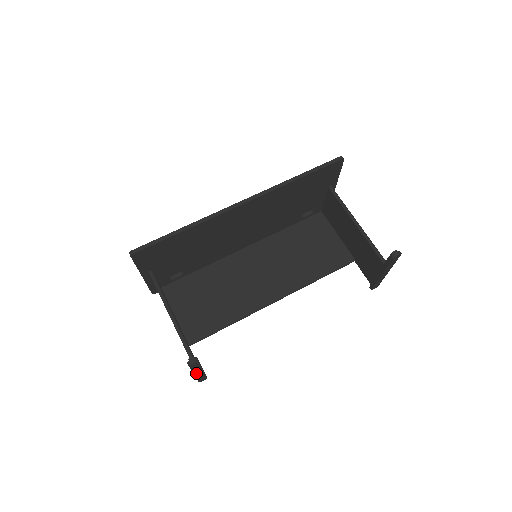
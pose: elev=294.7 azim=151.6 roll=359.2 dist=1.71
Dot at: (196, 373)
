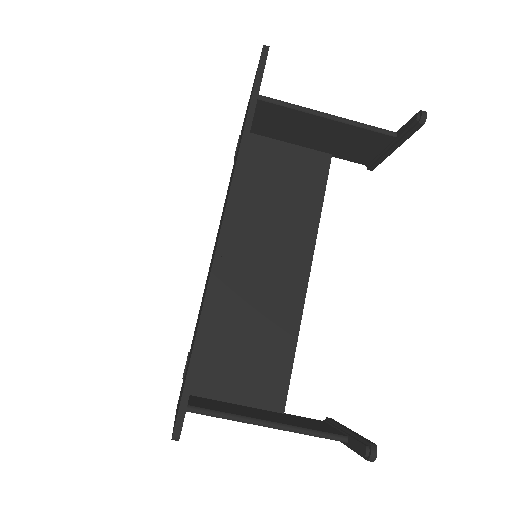
Dot at: occluded
